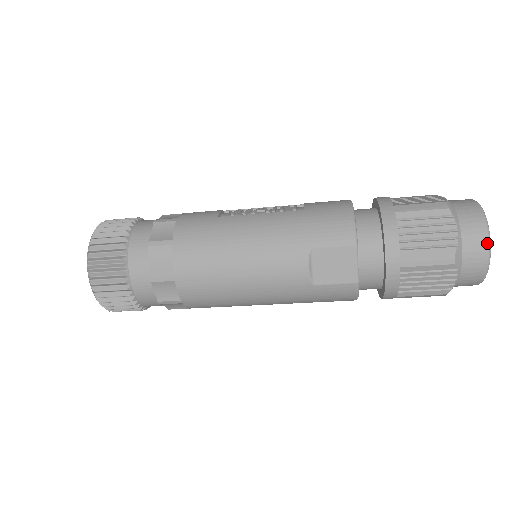
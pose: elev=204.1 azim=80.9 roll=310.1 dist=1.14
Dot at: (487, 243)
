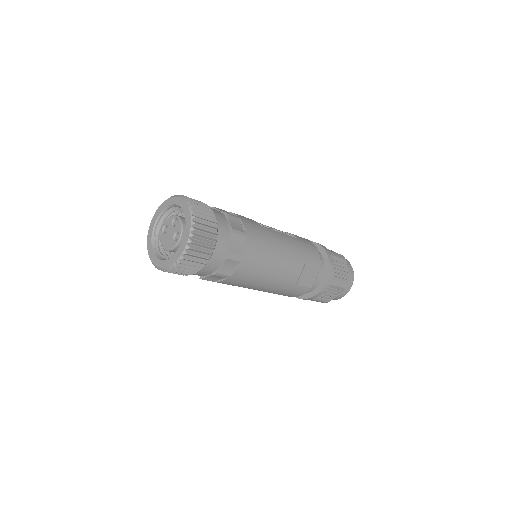
Dot at: occluded
